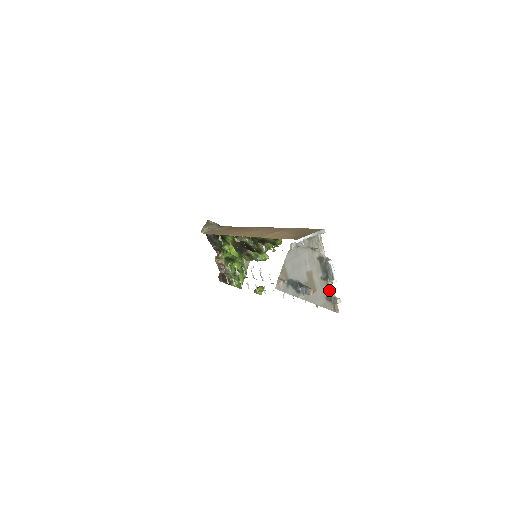
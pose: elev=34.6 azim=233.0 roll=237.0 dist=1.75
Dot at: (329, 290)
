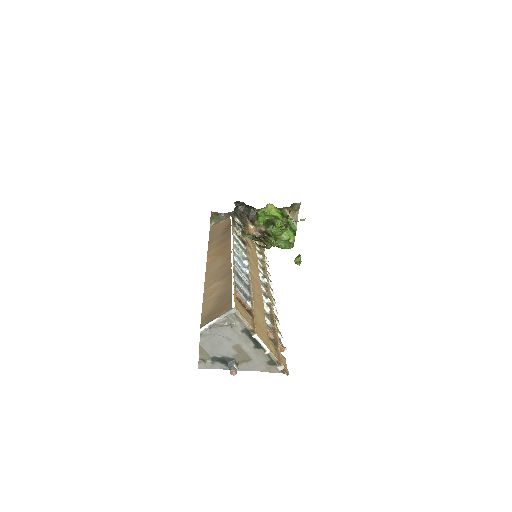
Dot at: (269, 356)
